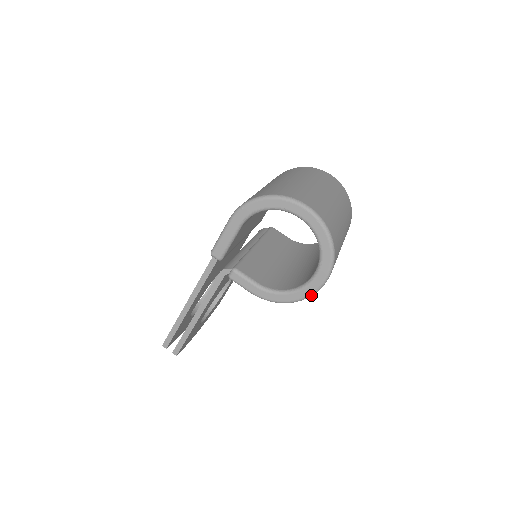
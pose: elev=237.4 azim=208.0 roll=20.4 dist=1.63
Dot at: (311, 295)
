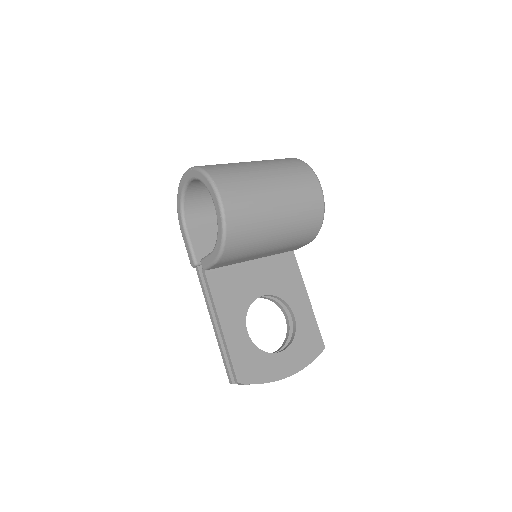
Dot at: (223, 217)
